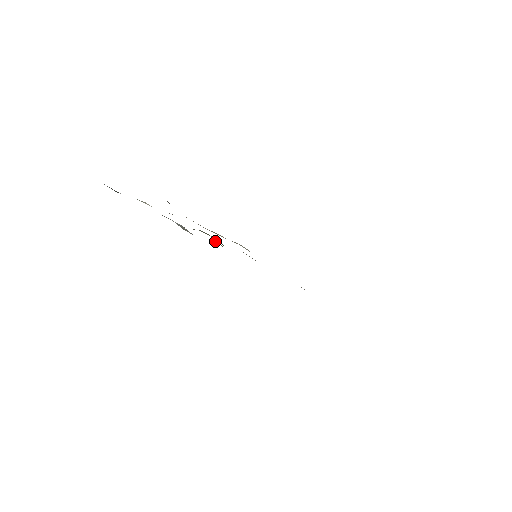
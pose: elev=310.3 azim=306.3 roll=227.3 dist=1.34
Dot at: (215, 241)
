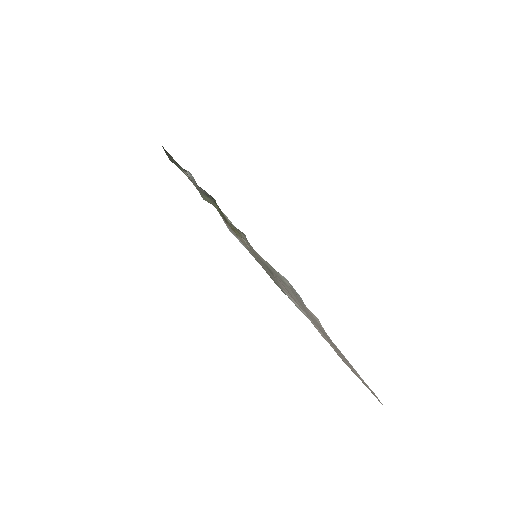
Dot at: (214, 200)
